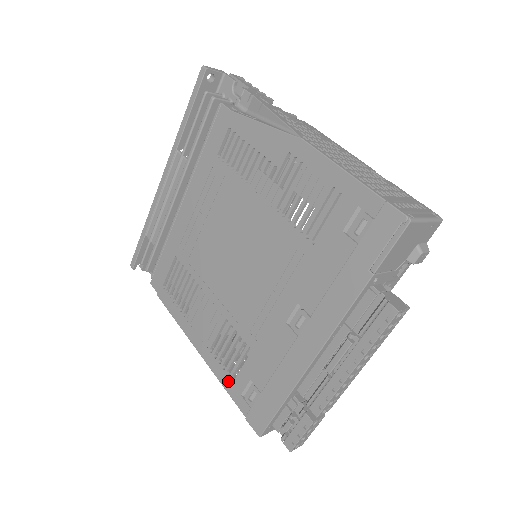
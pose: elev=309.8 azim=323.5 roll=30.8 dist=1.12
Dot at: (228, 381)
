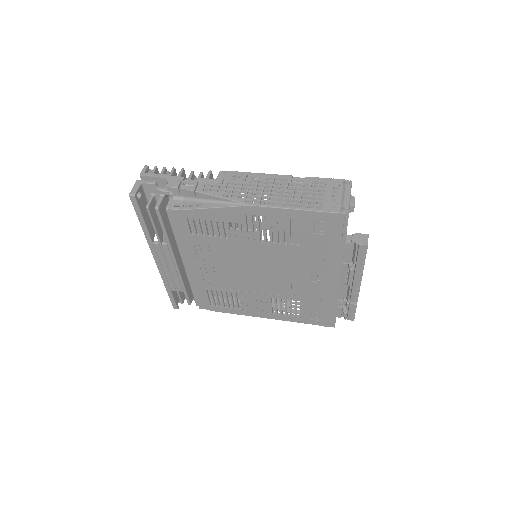
Dot at: (296, 319)
